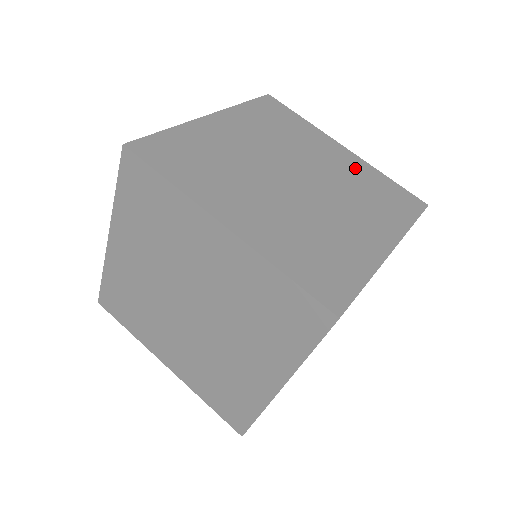
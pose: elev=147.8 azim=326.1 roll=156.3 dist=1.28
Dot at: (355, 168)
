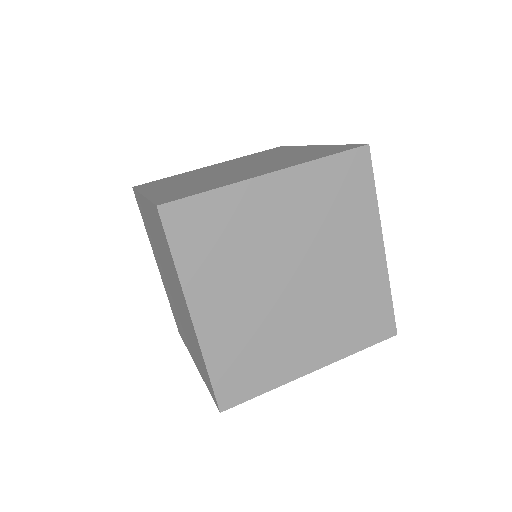
Dot at: (234, 161)
